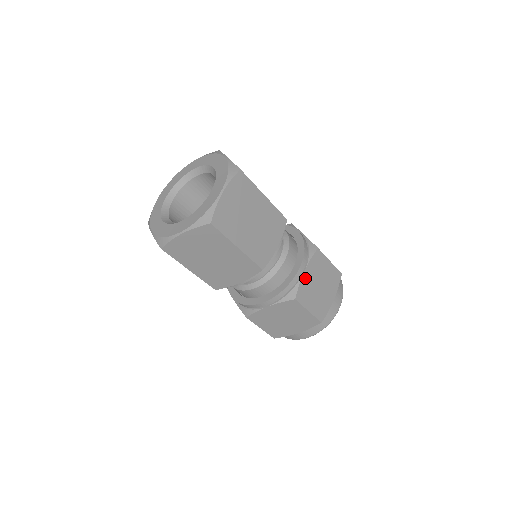
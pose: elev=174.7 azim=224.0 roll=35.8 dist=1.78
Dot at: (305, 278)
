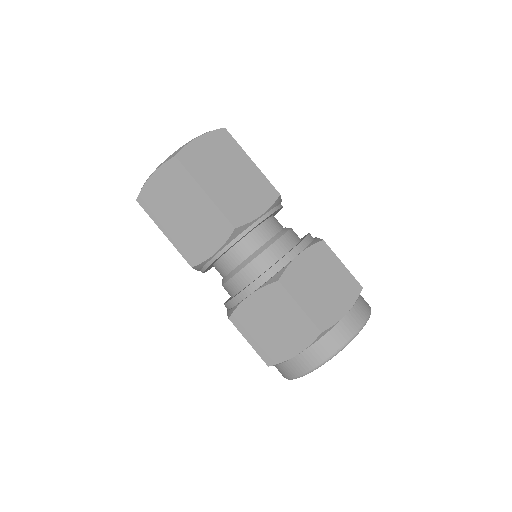
Dot at: (298, 264)
